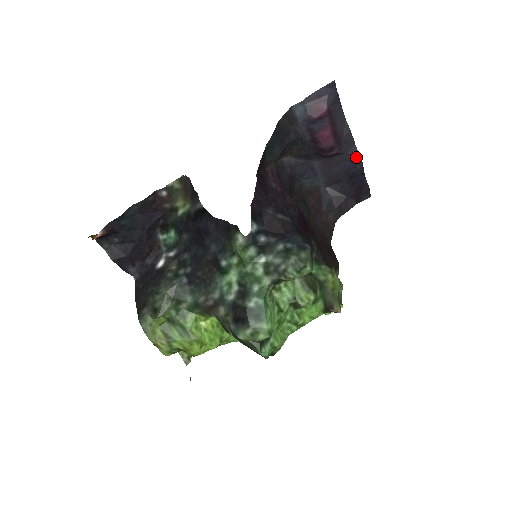
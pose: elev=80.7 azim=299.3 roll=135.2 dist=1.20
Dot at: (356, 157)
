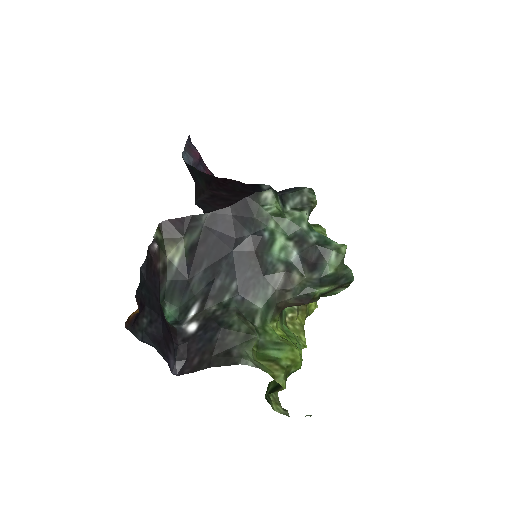
Dot at: occluded
